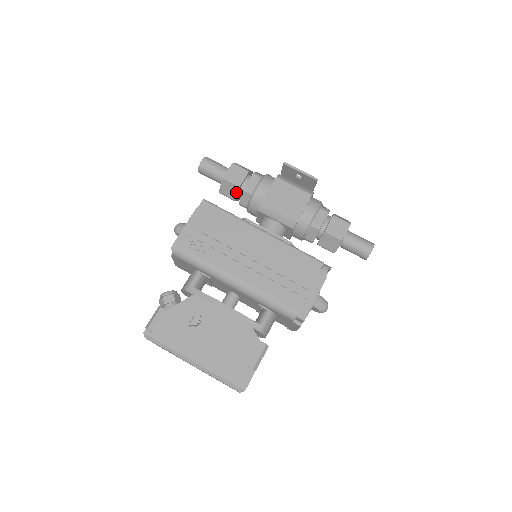
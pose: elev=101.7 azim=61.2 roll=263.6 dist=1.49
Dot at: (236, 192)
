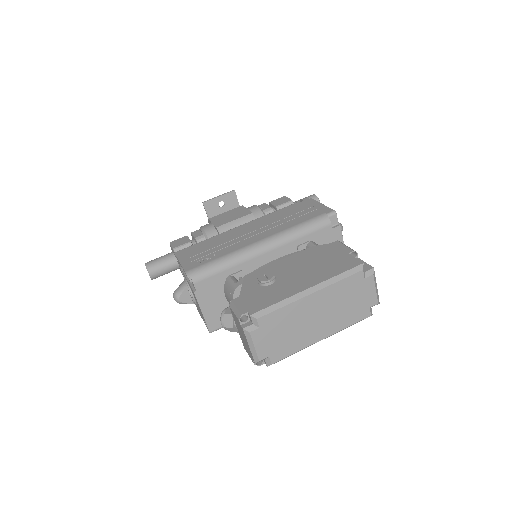
Dot at: occluded
